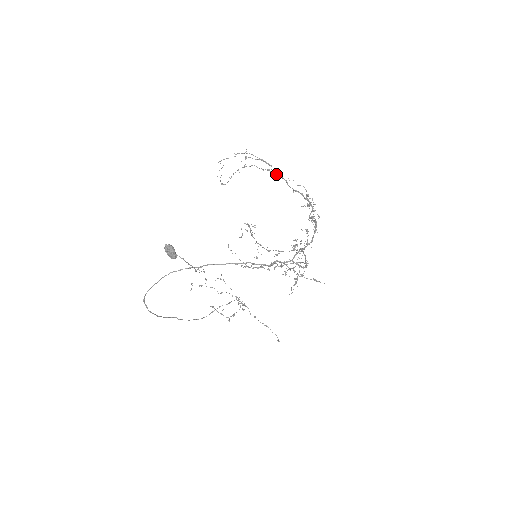
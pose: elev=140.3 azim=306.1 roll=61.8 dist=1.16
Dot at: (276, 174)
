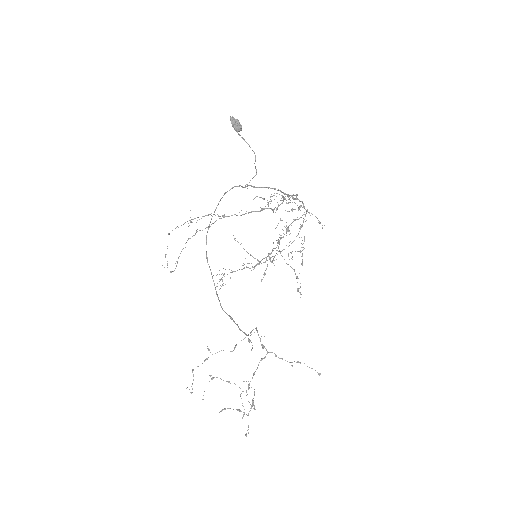
Dot at: (224, 217)
